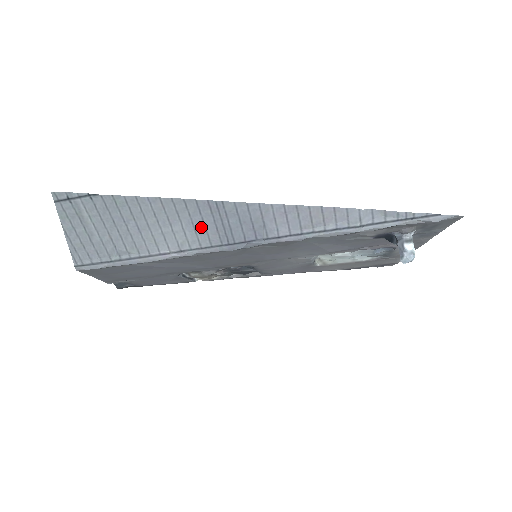
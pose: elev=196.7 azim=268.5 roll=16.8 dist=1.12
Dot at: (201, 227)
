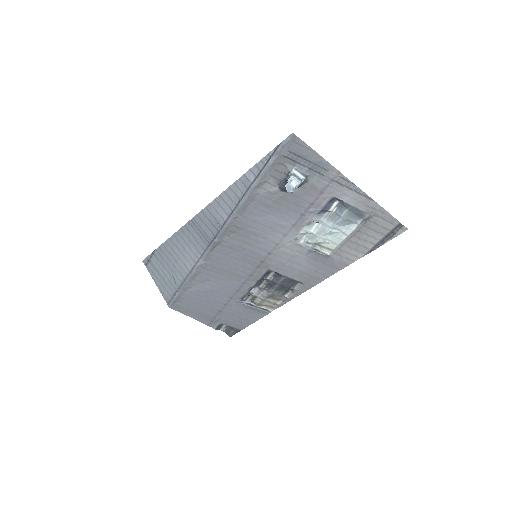
Dot at: (195, 241)
